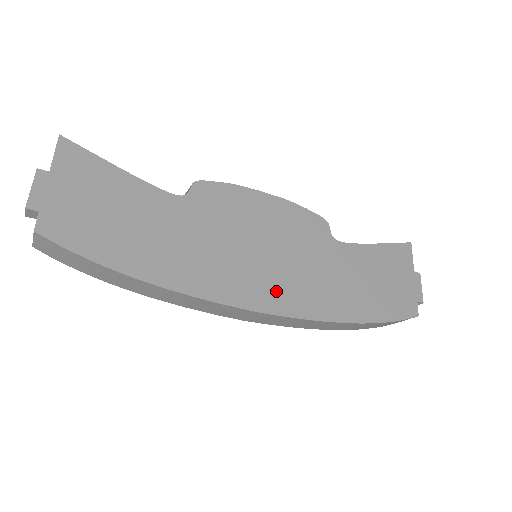
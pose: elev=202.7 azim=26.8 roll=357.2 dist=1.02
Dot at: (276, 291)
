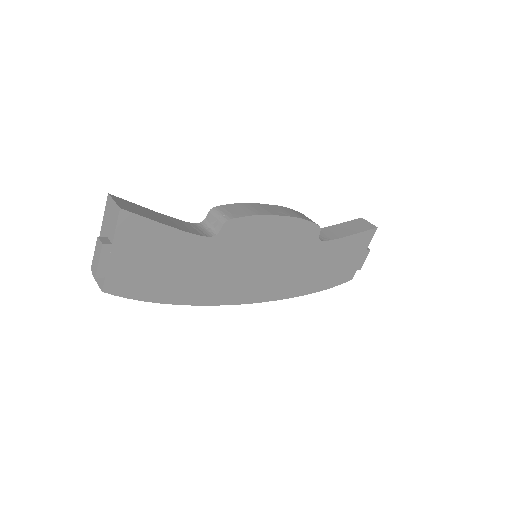
Dot at: (262, 288)
